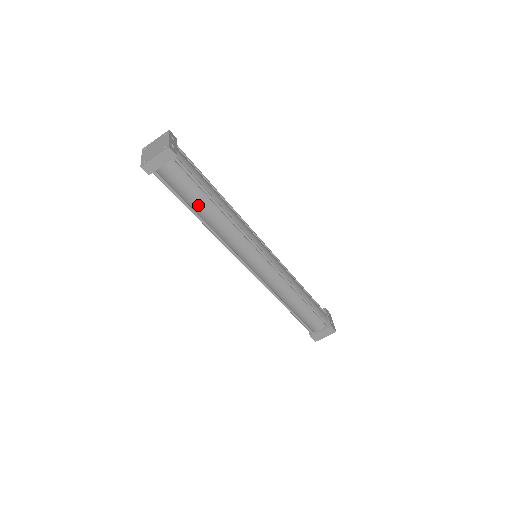
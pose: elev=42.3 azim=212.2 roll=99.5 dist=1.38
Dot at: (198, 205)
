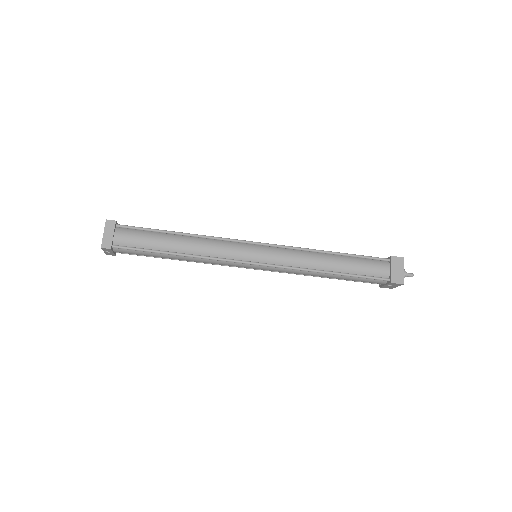
Dot at: (163, 243)
